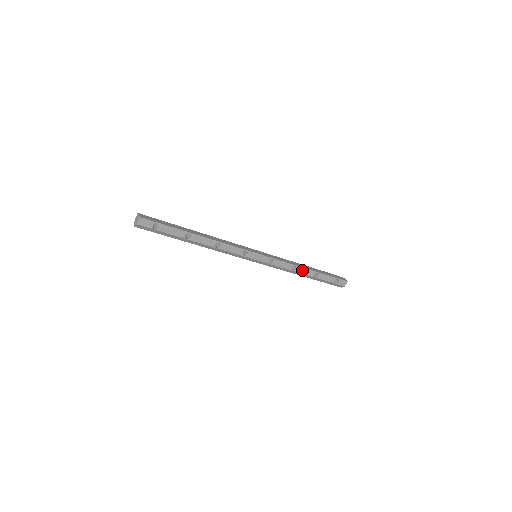
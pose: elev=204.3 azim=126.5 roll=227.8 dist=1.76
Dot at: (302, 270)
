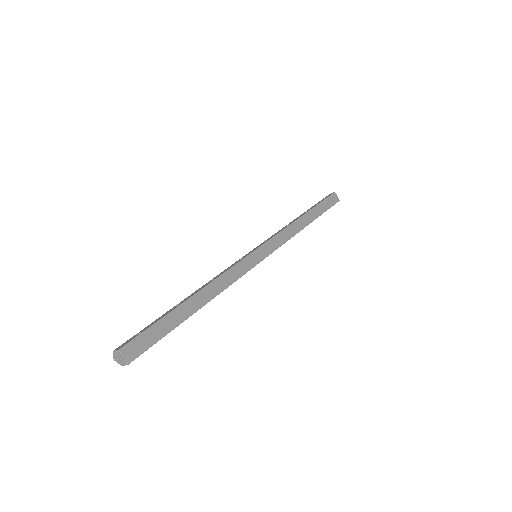
Dot at: occluded
